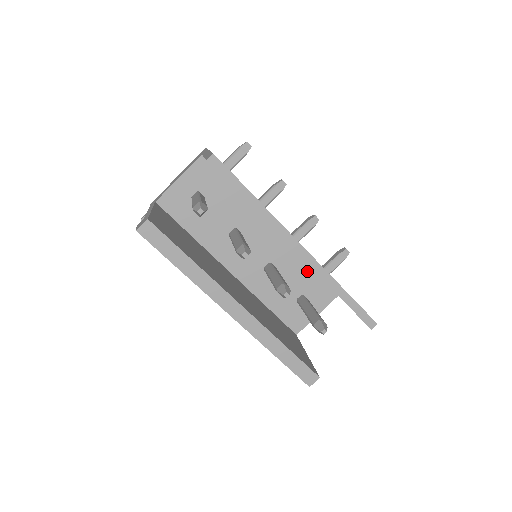
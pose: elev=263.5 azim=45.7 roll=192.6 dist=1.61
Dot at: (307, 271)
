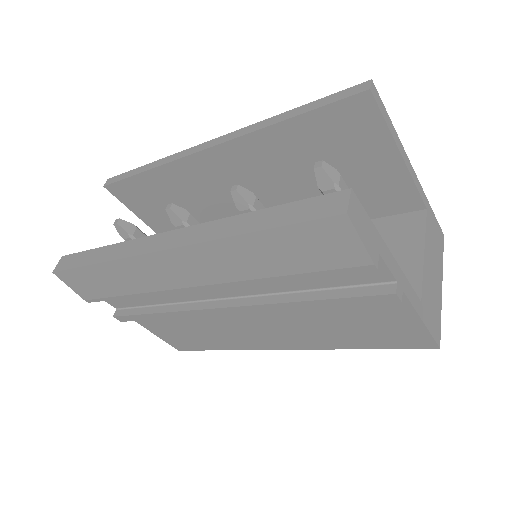
Dot at: occluded
